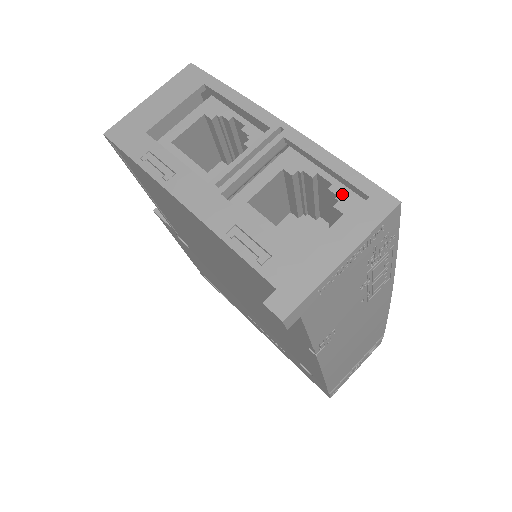
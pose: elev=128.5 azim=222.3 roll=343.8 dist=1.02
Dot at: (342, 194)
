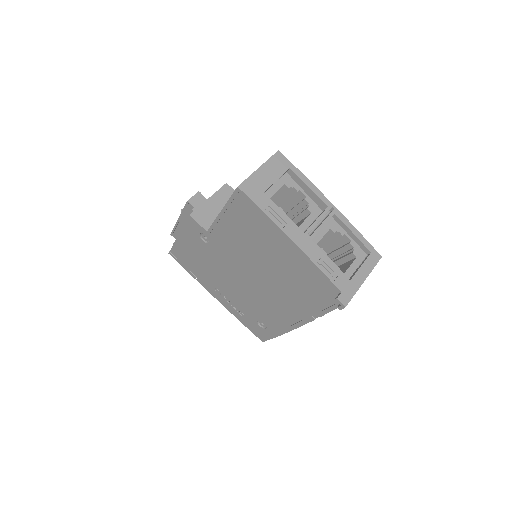
Dot at: (355, 247)
